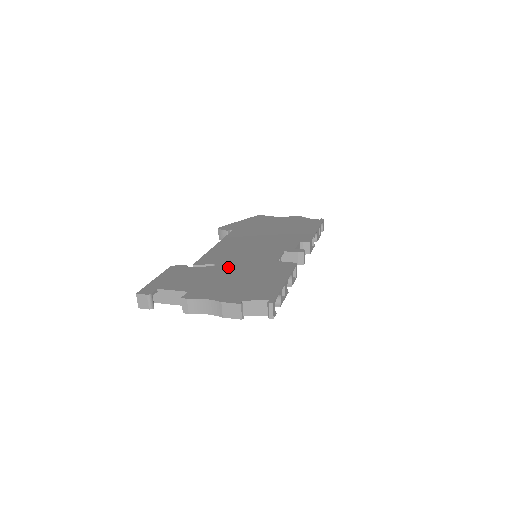
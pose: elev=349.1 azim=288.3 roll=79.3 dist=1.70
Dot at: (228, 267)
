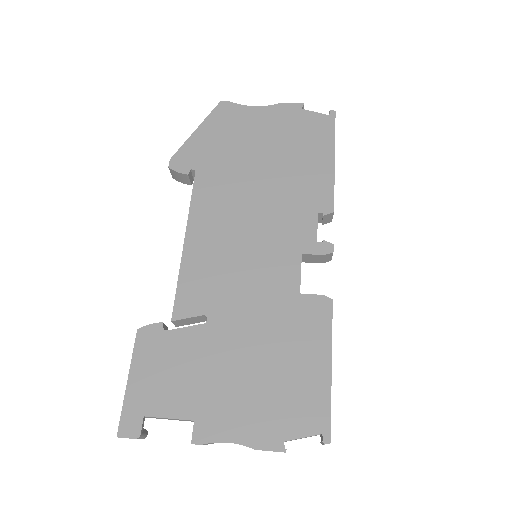
Dot at: (230, 325)
